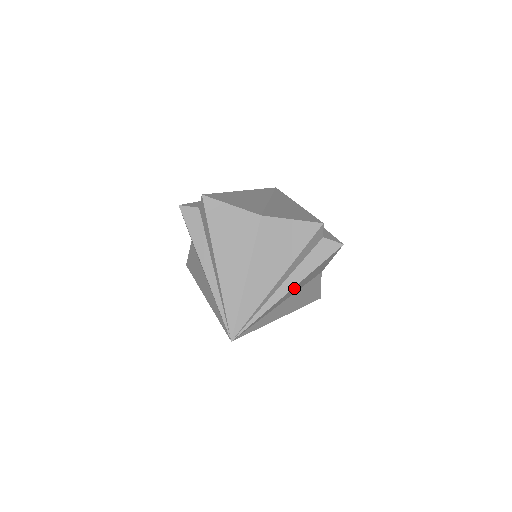
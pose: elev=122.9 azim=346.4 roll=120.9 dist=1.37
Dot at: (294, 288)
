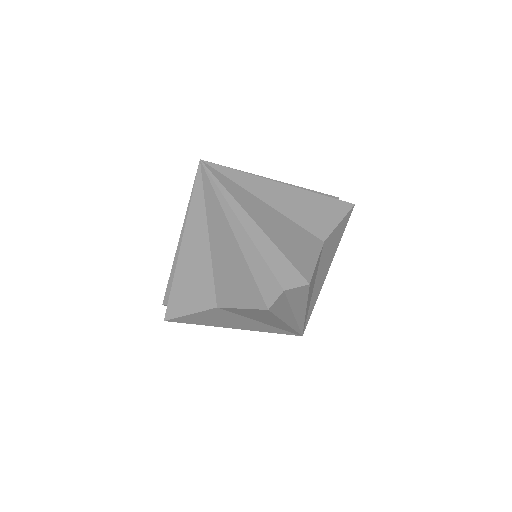
Dot at: occluded
